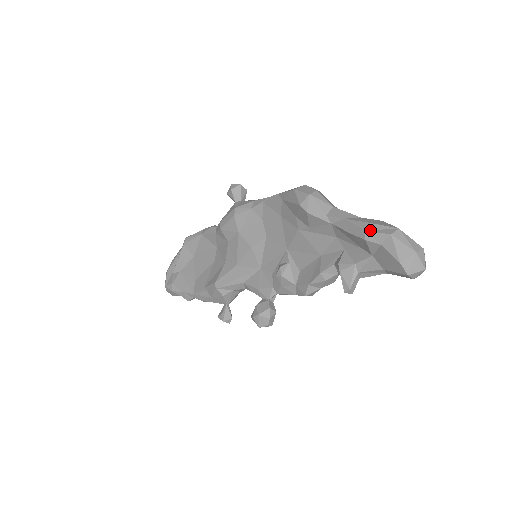
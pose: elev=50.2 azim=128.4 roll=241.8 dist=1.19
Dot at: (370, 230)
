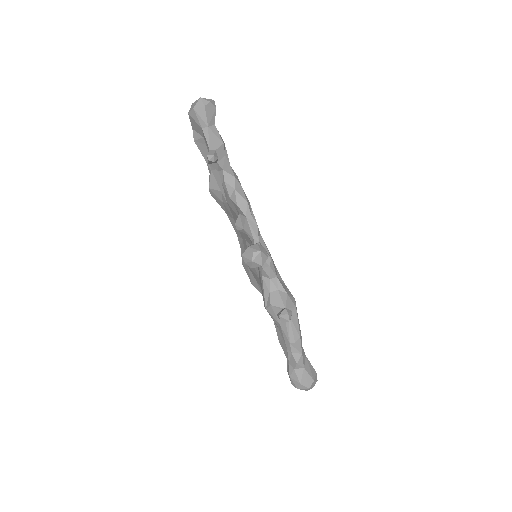
Dot at: occluded
